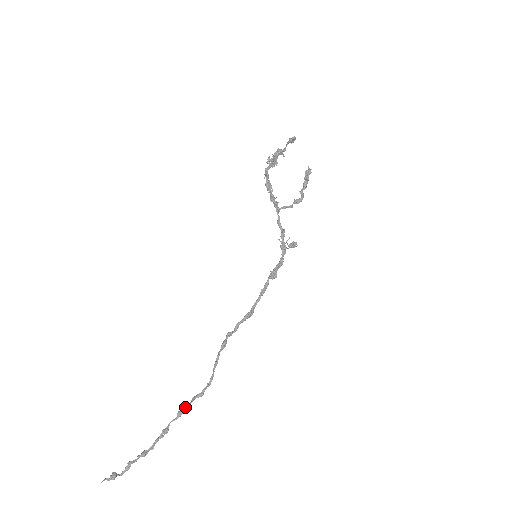
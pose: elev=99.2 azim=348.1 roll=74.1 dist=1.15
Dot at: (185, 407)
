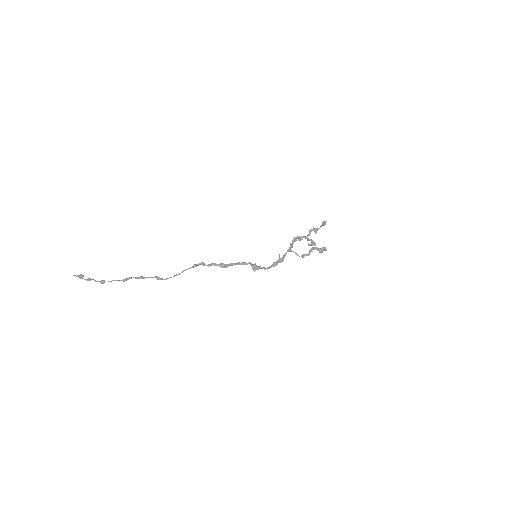
Dot at: (146, 277)
